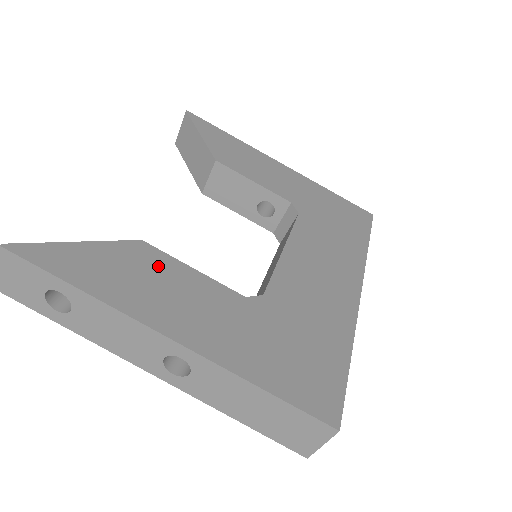
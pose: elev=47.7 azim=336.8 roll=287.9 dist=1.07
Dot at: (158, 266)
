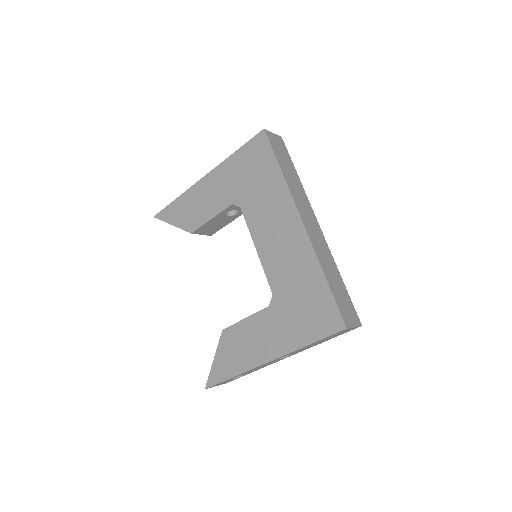
Dot at: (237, 335)
